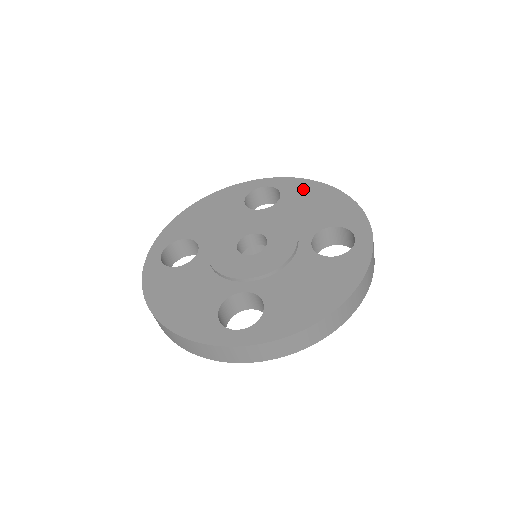
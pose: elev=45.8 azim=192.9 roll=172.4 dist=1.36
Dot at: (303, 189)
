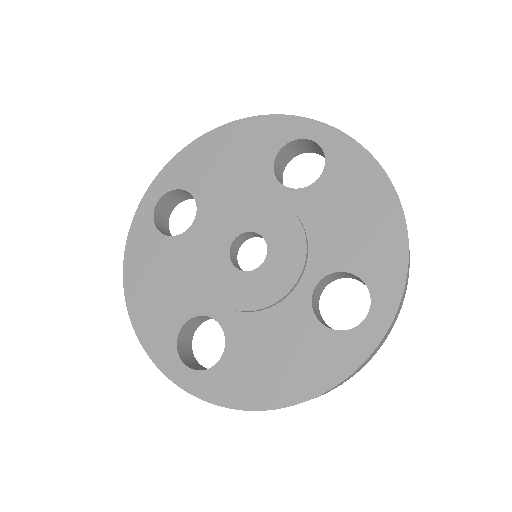
Dot at: (356, 176)
